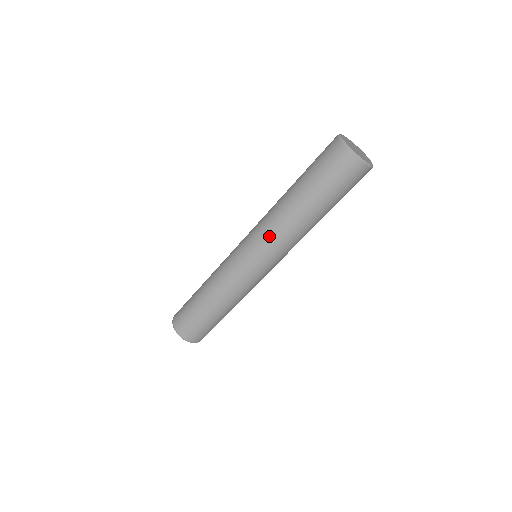
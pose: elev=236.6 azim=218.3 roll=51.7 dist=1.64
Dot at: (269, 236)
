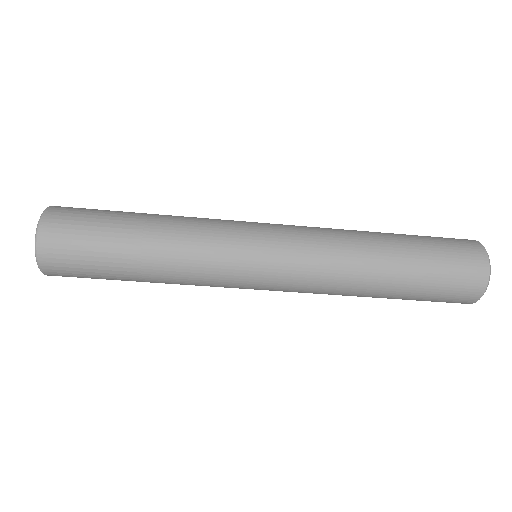
Dot at: occluded
